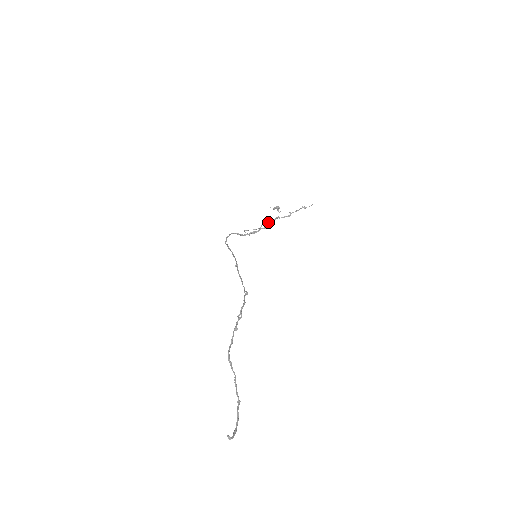
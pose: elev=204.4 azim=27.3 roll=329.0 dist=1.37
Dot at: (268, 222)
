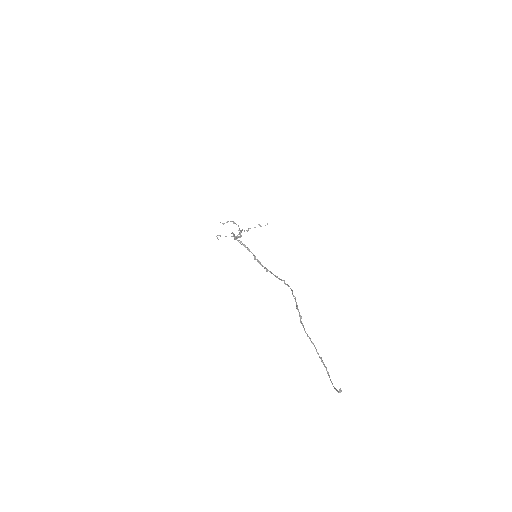
Dot at: occluded
